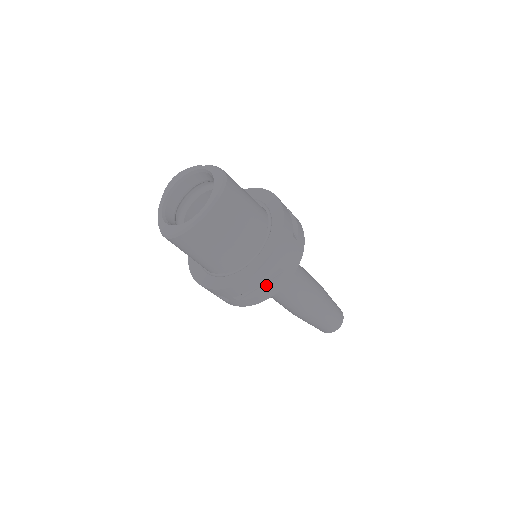
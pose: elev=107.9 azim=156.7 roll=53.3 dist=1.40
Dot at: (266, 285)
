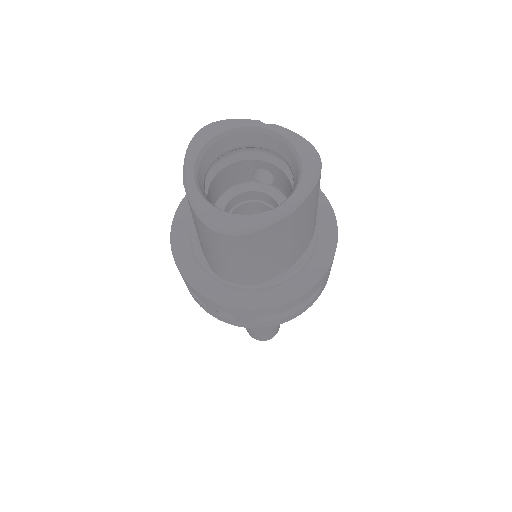
Dot at: occluded
